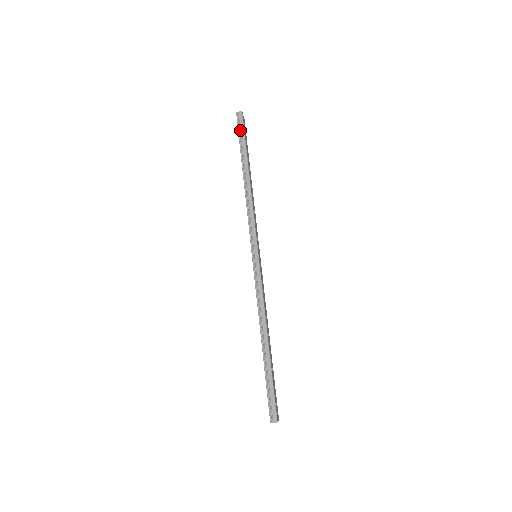
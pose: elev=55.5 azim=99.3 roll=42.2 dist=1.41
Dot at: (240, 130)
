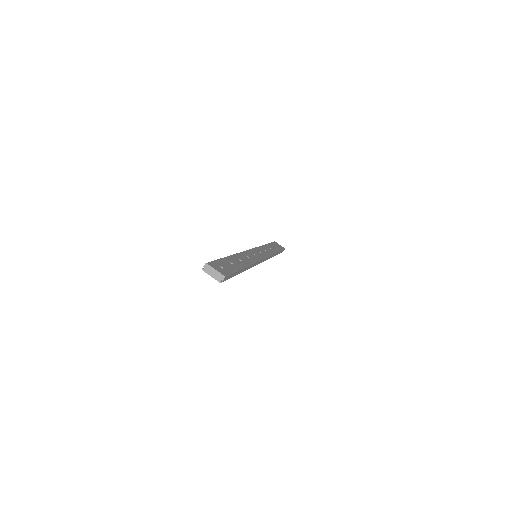
Dot at: occluded
